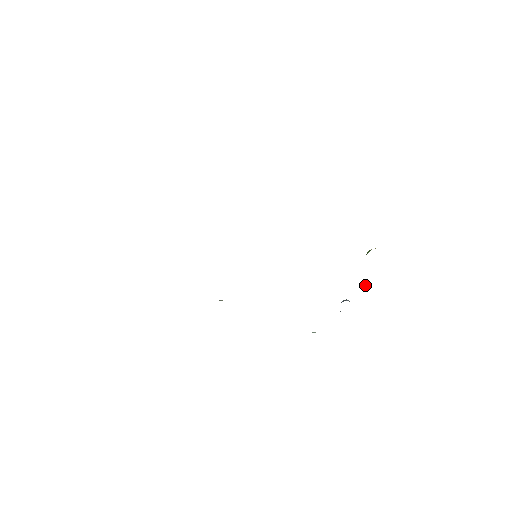
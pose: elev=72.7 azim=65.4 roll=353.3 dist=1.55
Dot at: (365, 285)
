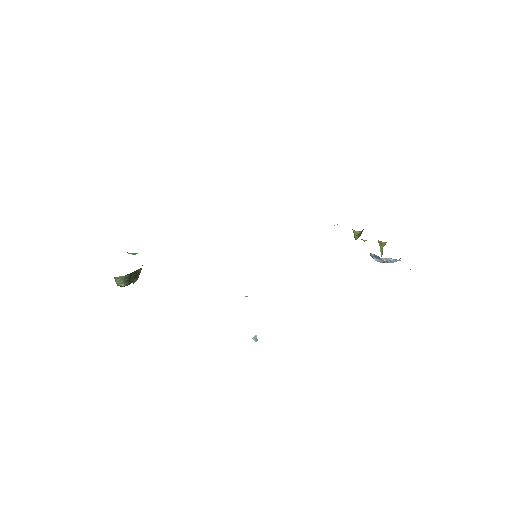
Dot at: occluded
